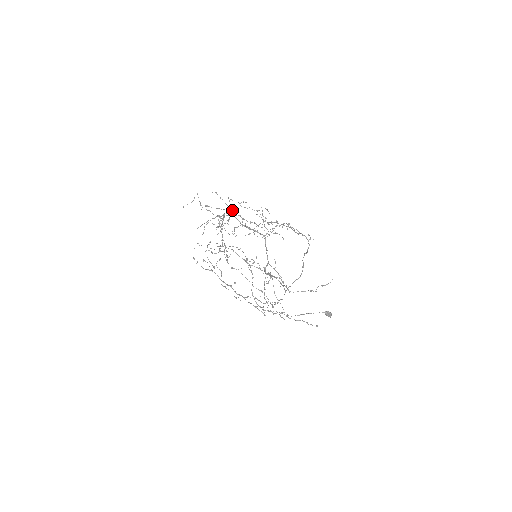
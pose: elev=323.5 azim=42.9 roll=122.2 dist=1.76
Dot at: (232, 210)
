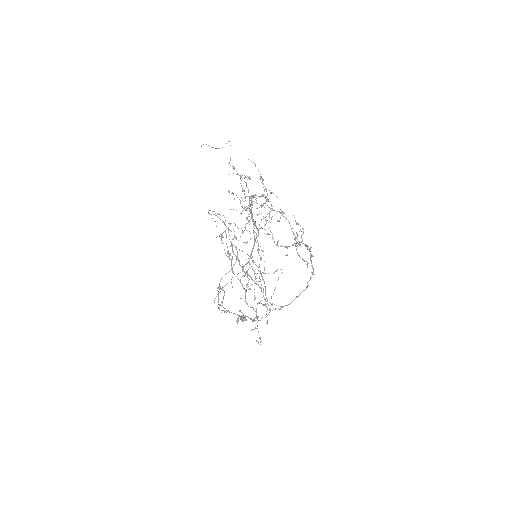
Dot at: (268, 200)
